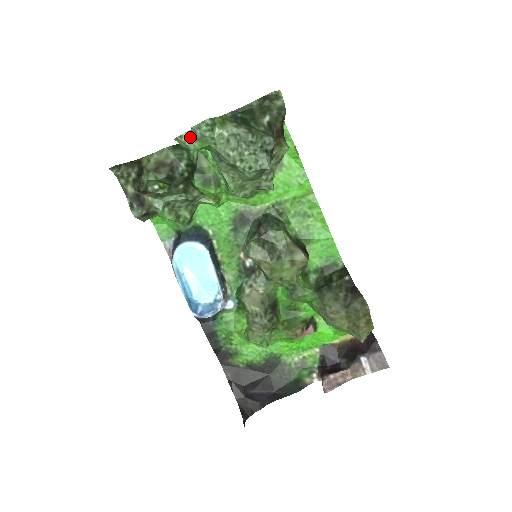
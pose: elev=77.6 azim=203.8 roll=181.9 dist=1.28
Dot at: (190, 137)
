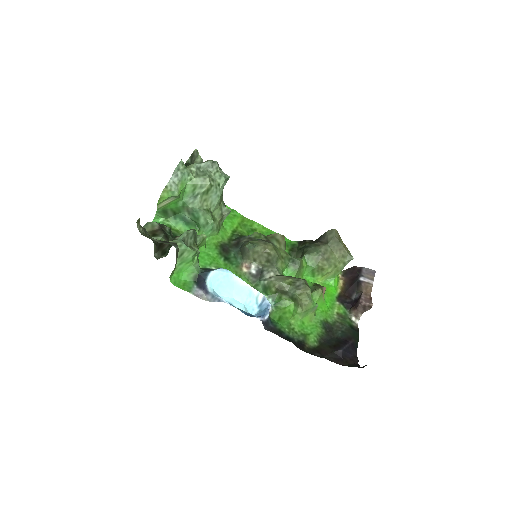
Dot at: (173, 184)
